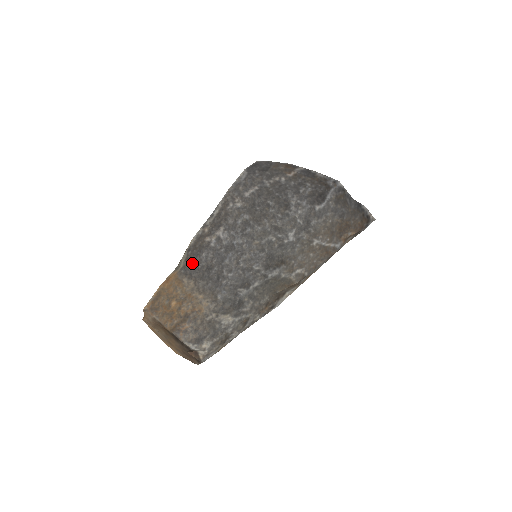
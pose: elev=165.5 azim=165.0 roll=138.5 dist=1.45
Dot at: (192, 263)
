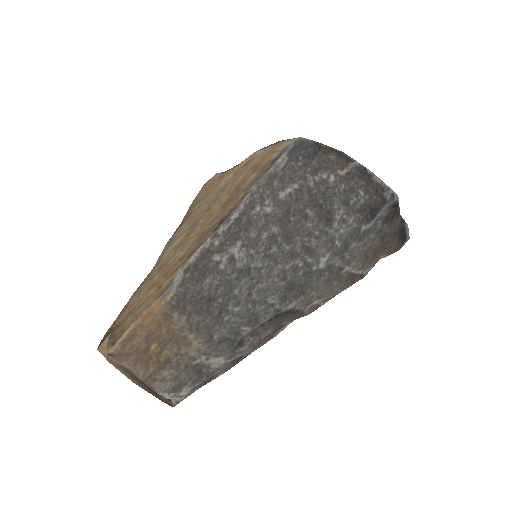
Dot at: (189, 292)
